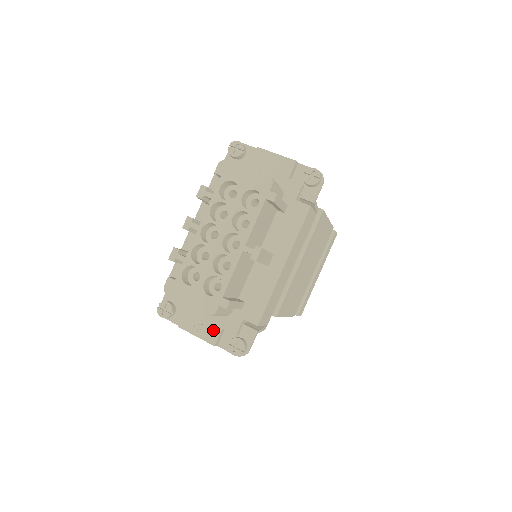
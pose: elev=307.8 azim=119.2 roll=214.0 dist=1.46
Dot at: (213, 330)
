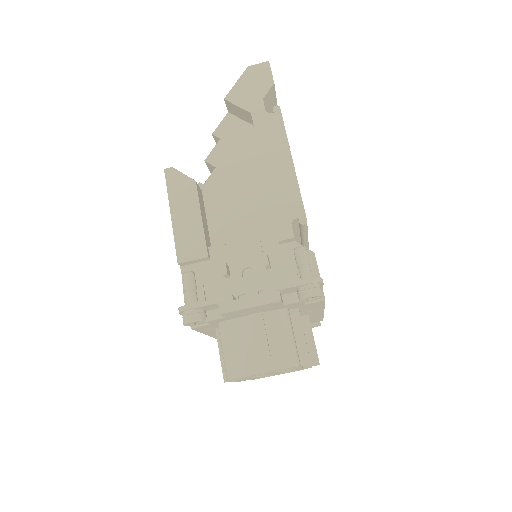
Dot at: occluded
